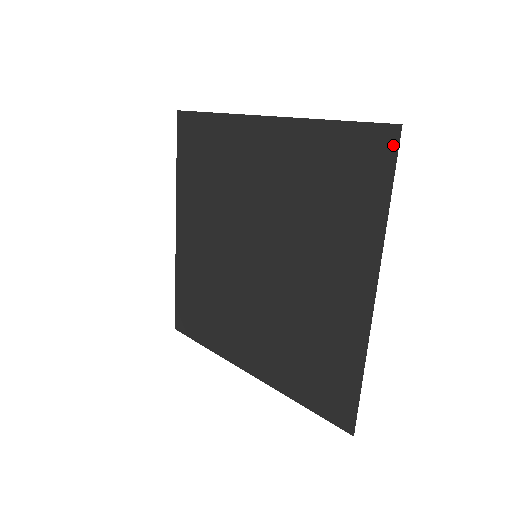
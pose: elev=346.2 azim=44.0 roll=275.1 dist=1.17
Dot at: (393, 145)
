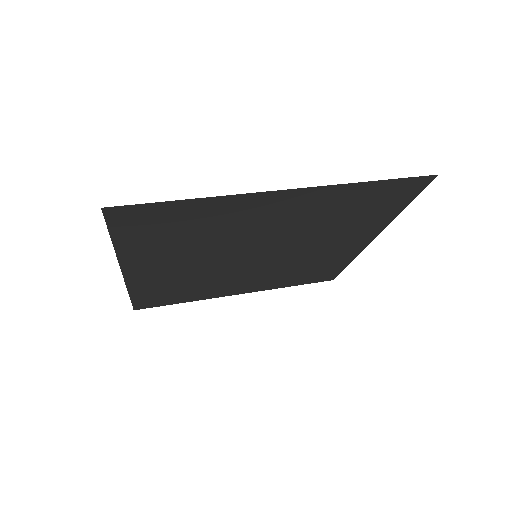
Dot at: (425, 185)
